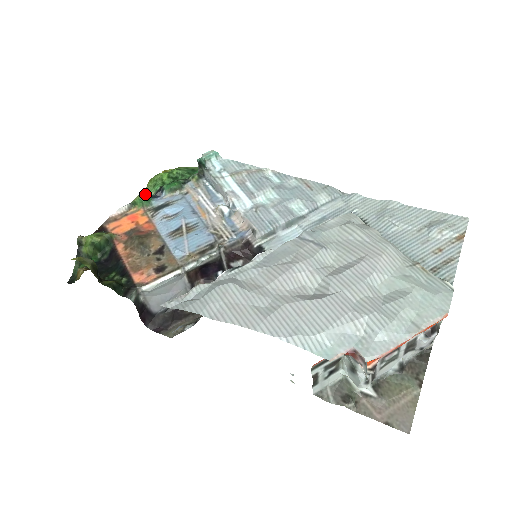
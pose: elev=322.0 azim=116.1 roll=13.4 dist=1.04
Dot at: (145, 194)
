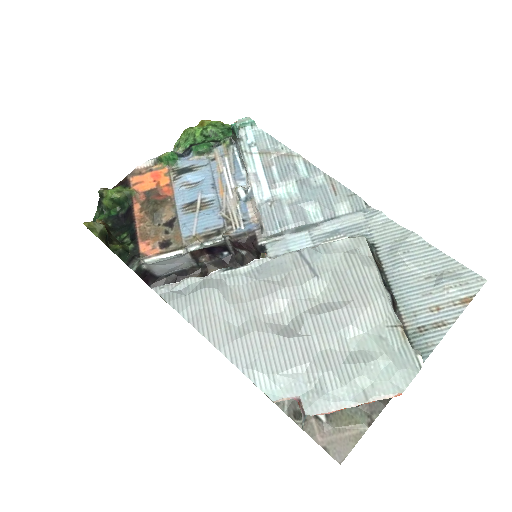
Dot at: (172, 153)
